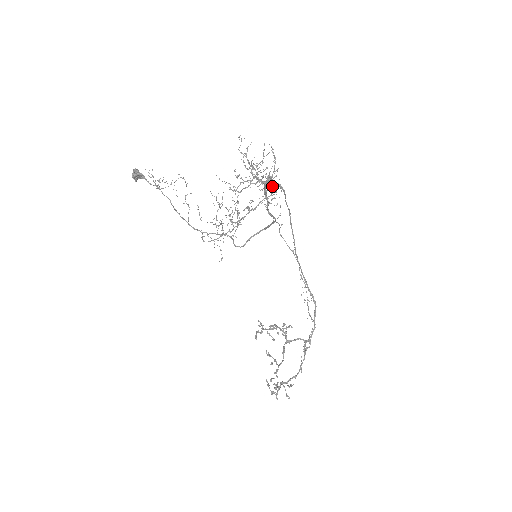
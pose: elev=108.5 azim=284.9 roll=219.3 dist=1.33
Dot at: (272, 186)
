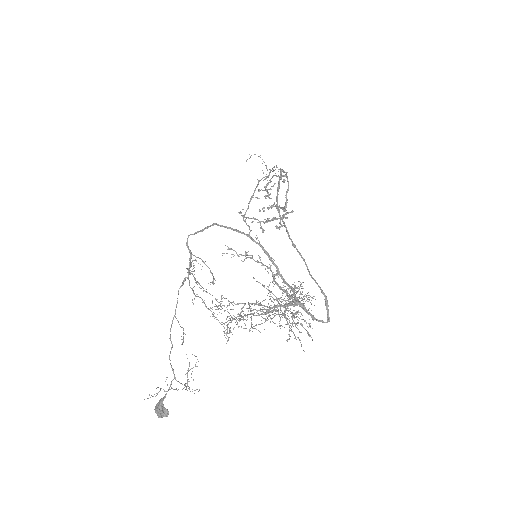
Dot at: occluded
